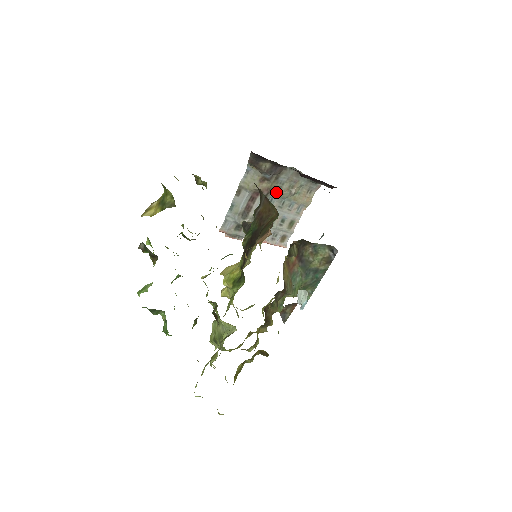
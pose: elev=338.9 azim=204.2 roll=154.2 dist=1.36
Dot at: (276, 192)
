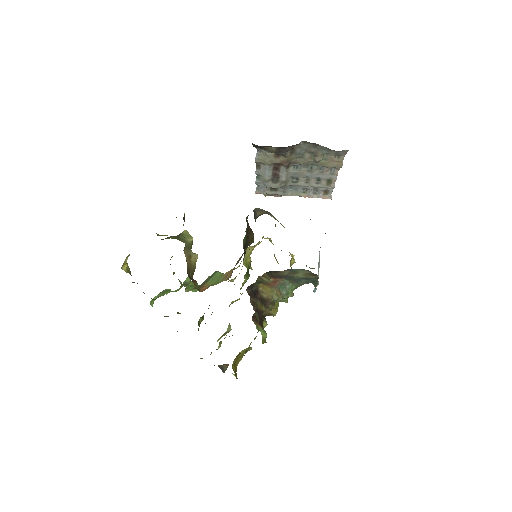
Dot at: (298, 161)
